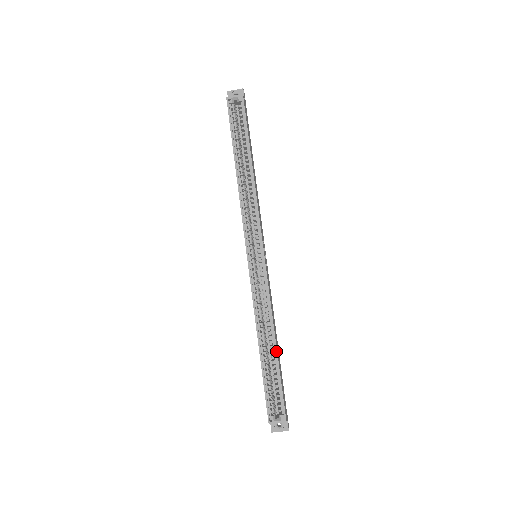
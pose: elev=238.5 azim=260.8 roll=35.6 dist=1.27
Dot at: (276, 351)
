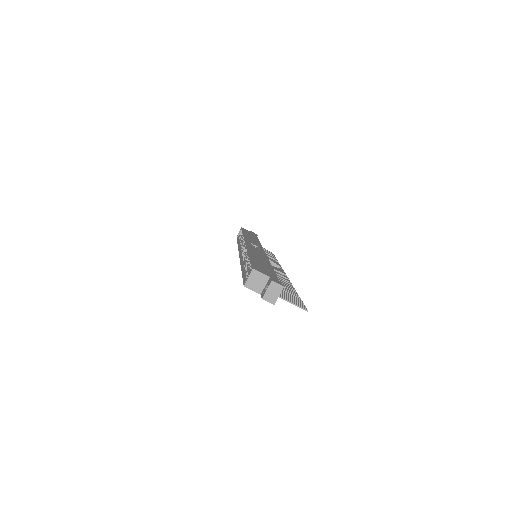
Dot at: occluded
